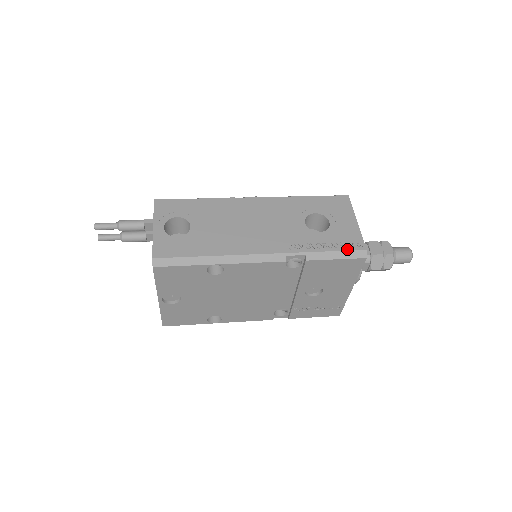
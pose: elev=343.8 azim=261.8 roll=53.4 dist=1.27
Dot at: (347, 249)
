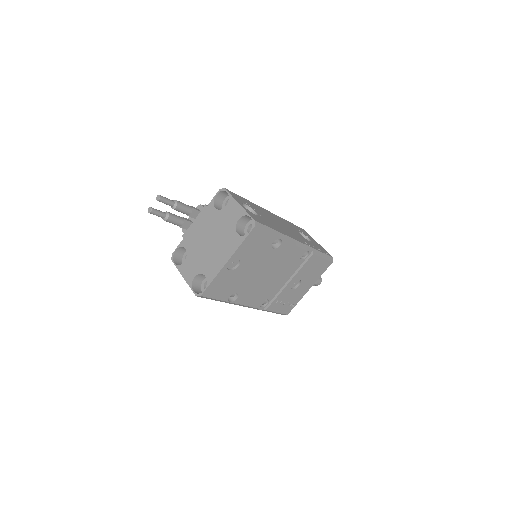
Dot at: (326, 254)
